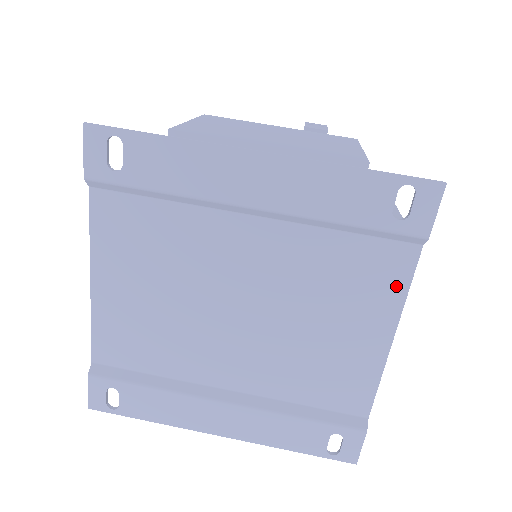
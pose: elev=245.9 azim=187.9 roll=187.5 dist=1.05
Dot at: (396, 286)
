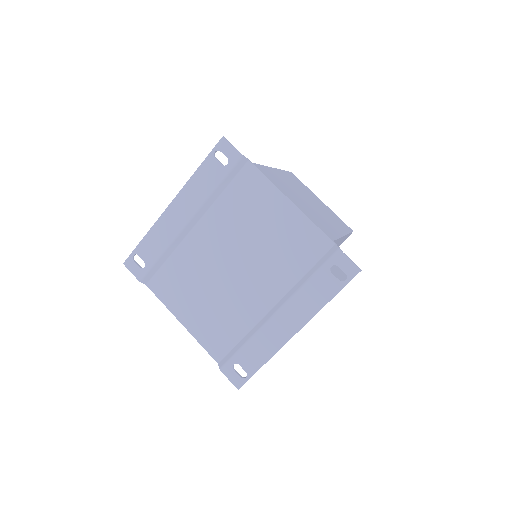
Dot at: (262, 183)
